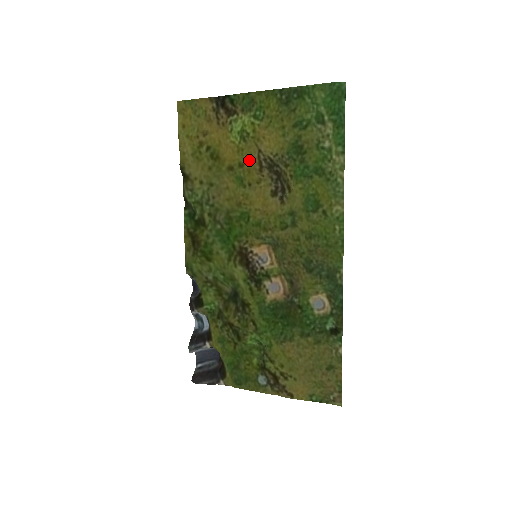
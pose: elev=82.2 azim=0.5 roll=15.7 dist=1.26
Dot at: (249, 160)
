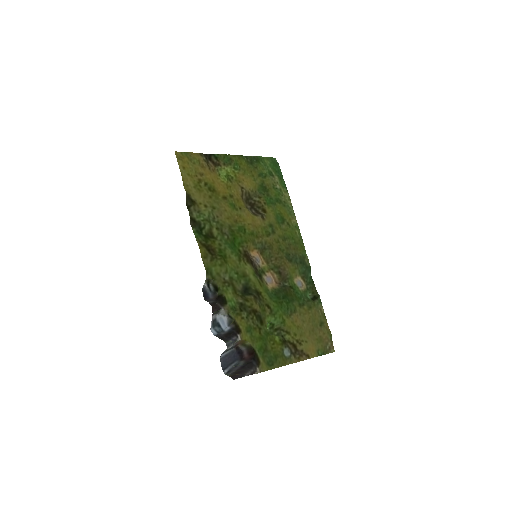
Dot at: (236, 193)
